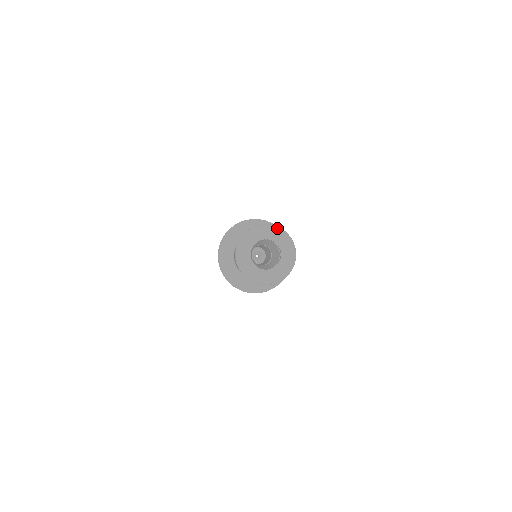
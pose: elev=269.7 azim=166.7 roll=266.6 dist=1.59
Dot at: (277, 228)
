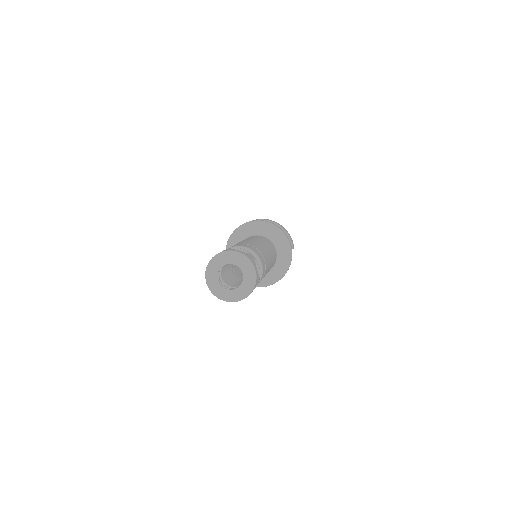
Dot at: (215, 258)
